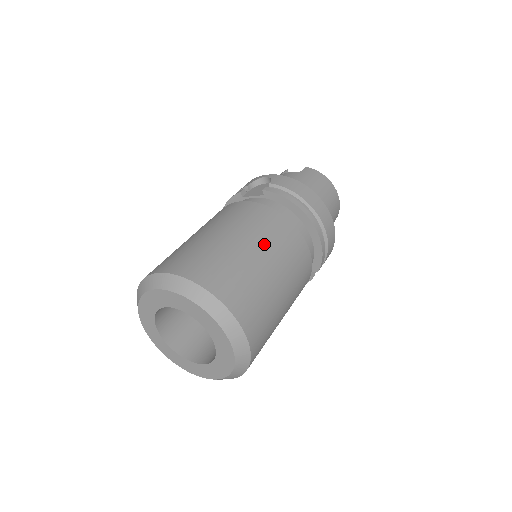
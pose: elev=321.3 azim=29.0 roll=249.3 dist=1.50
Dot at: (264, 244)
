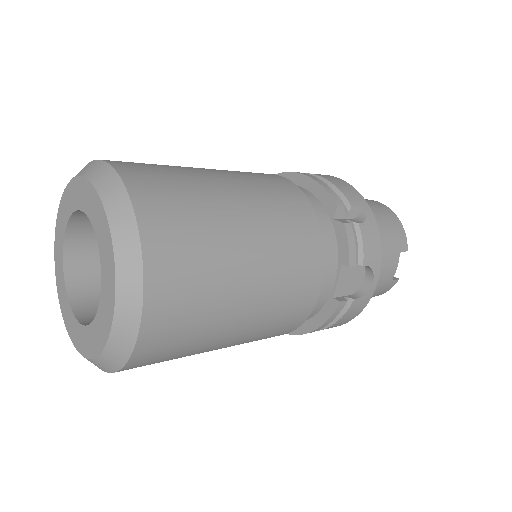
Dot at: occluded
